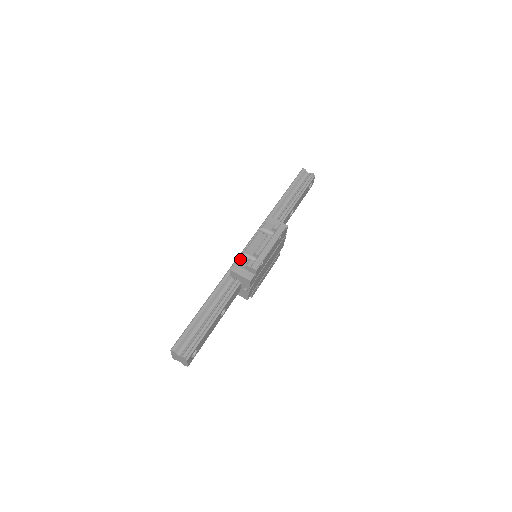
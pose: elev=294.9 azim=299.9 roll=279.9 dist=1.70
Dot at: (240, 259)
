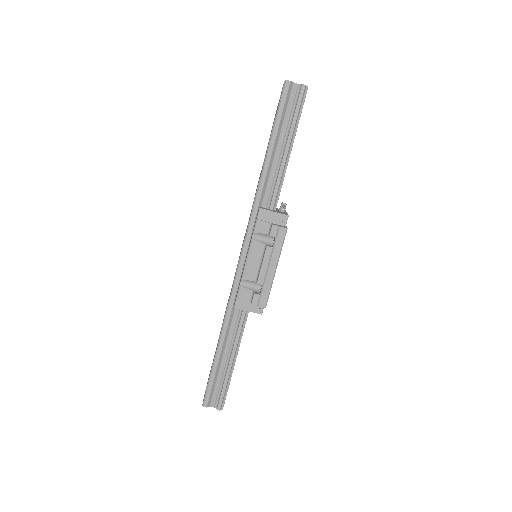
Dot at: (240, 290)
